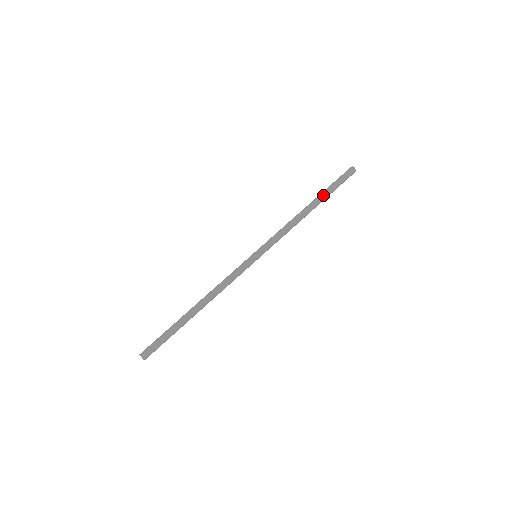
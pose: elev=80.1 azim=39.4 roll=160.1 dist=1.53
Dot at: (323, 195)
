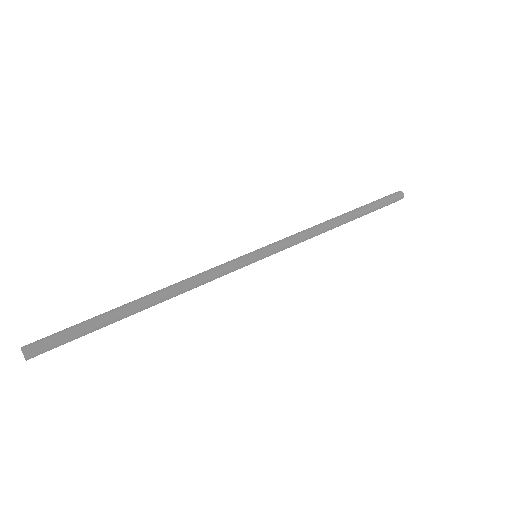
Dot at: (362, 211)
